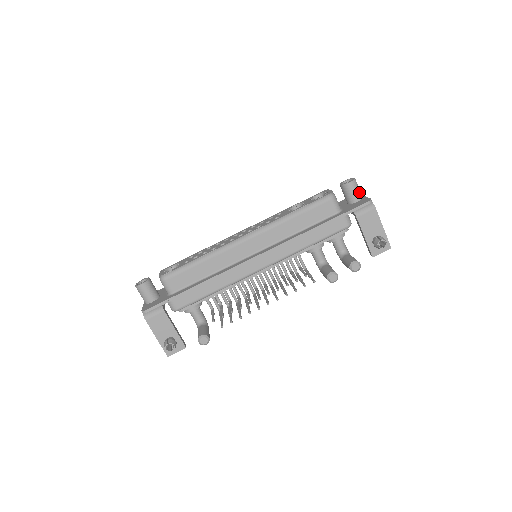
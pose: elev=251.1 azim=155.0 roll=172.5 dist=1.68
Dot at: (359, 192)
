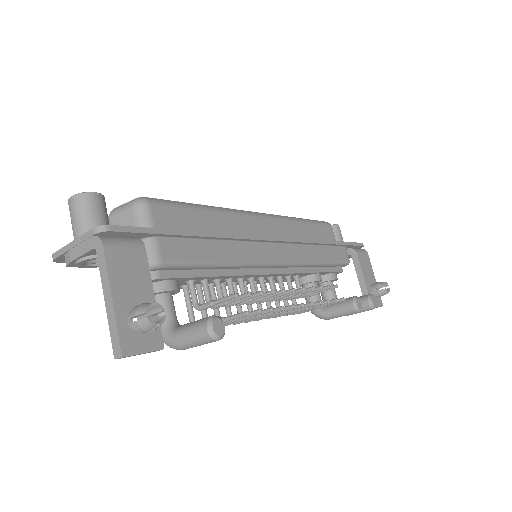
Dot at: occluded
